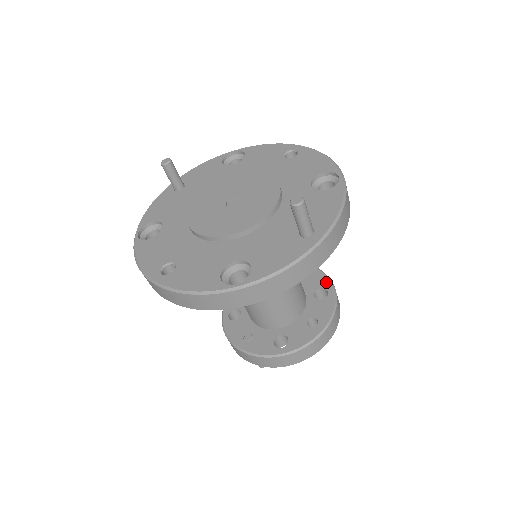
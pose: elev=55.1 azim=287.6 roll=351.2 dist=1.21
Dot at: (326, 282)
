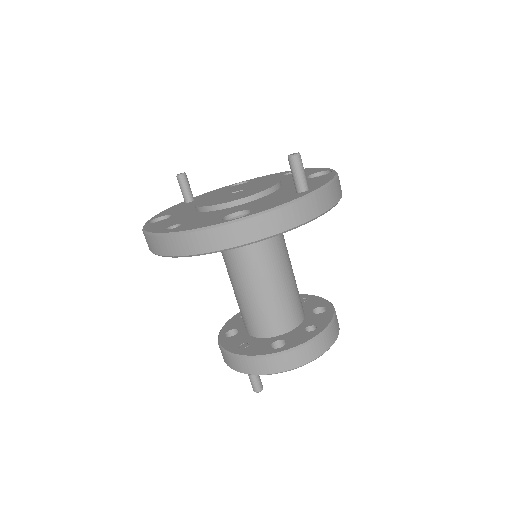
Dot at: (324, 302)
